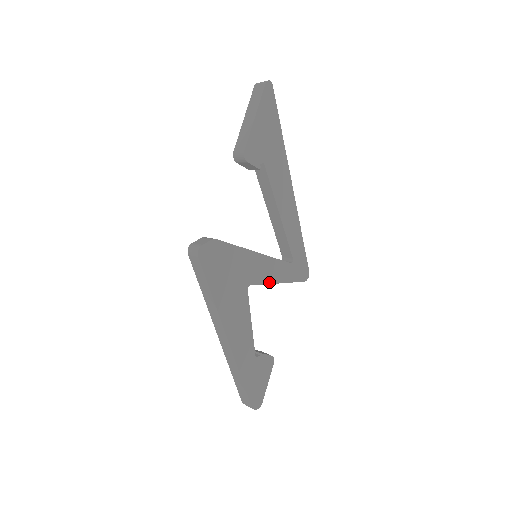
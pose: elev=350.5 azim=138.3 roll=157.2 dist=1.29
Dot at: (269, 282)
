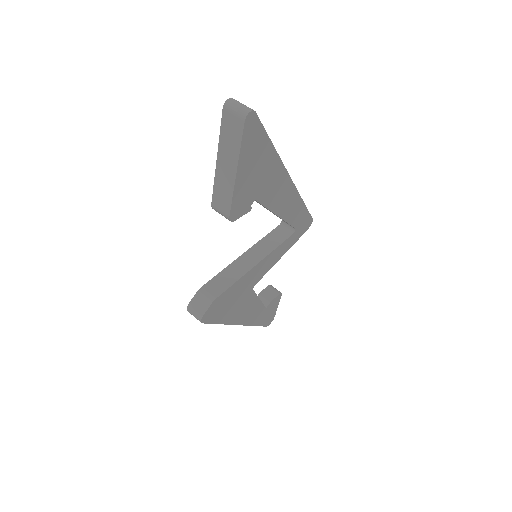
Dot at: (273, 265)
